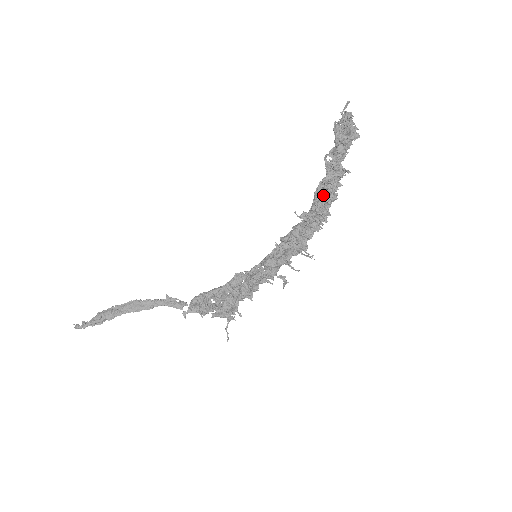
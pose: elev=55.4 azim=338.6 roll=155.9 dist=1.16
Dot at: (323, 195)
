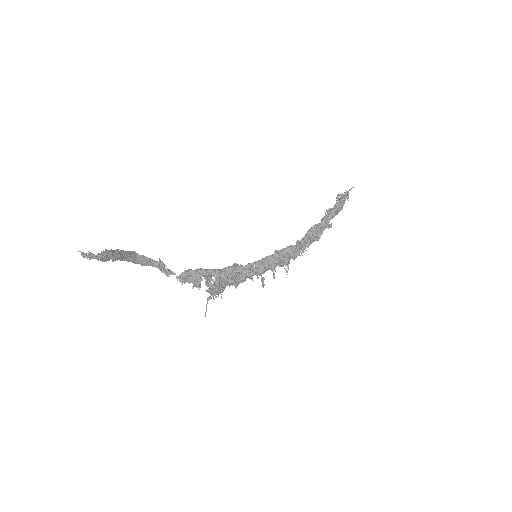
Dot at: (316, 234)
